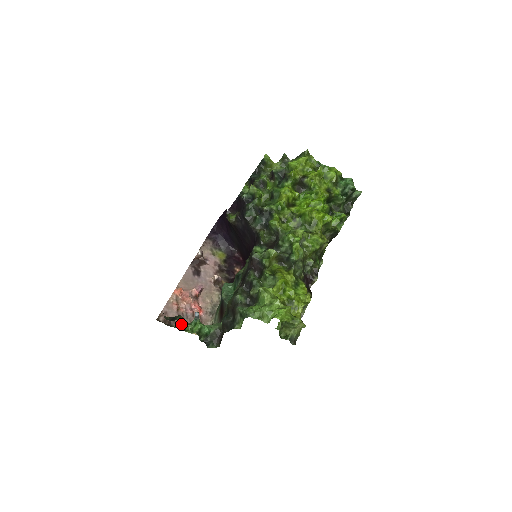
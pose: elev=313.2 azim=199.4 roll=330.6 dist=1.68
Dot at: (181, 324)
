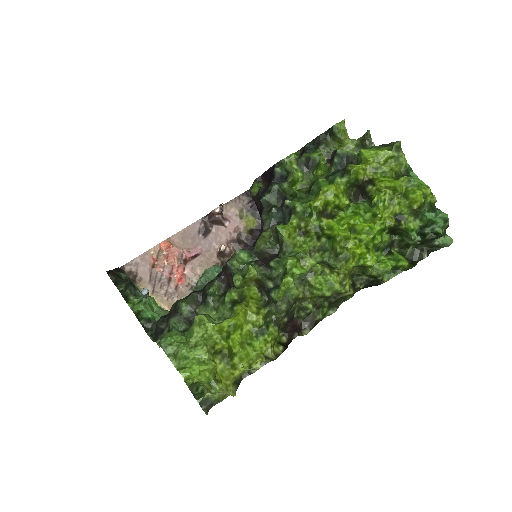
Dot at: (122, 294)
